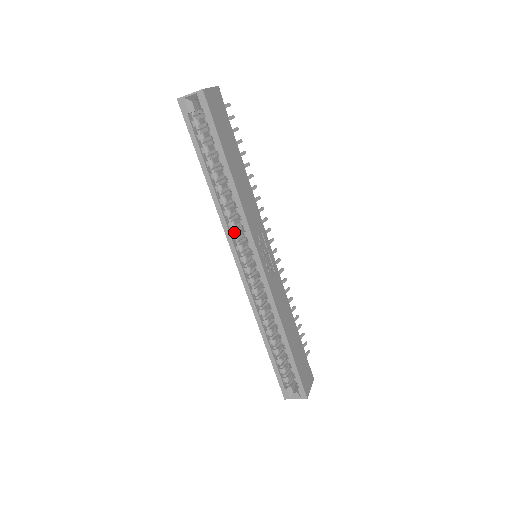
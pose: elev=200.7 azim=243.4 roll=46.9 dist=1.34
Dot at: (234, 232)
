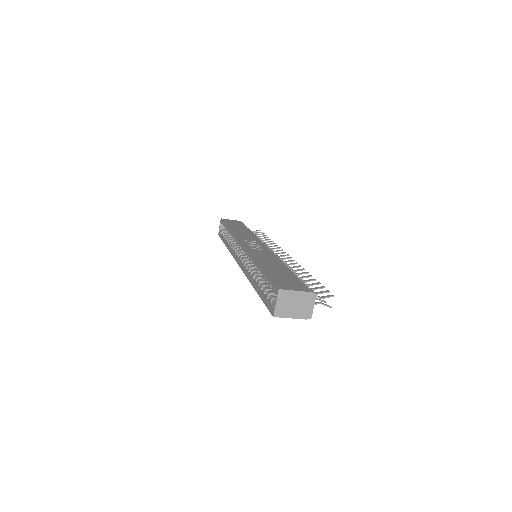
Dot at: (237, 252)
